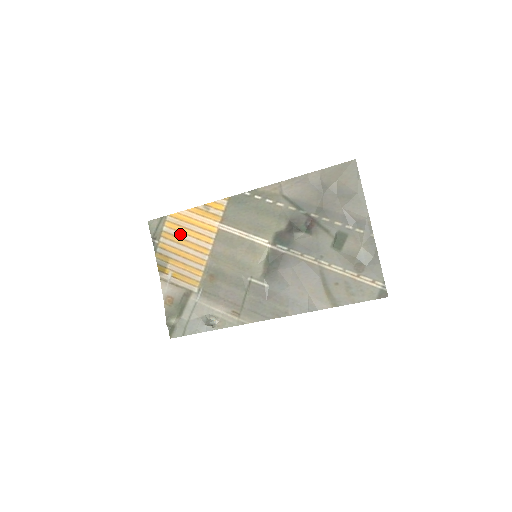
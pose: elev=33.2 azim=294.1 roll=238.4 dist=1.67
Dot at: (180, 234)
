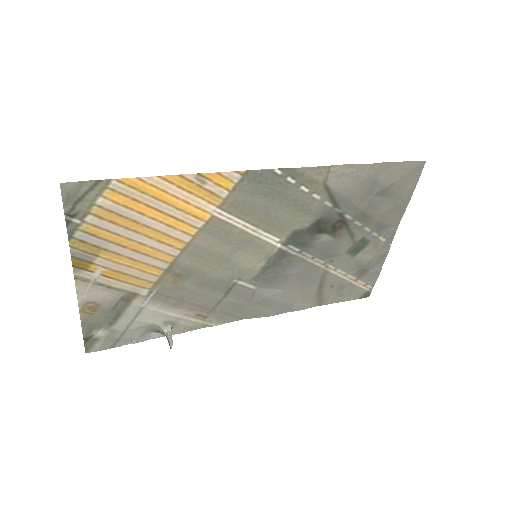
Dot at: (135, 215)
